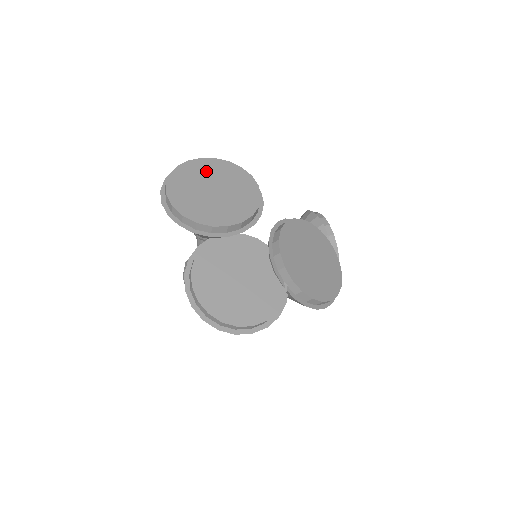
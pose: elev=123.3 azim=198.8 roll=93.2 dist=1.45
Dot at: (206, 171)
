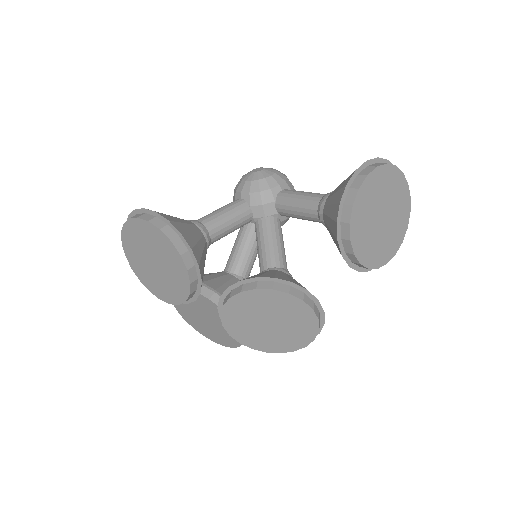
Dot at: (144, 237)
